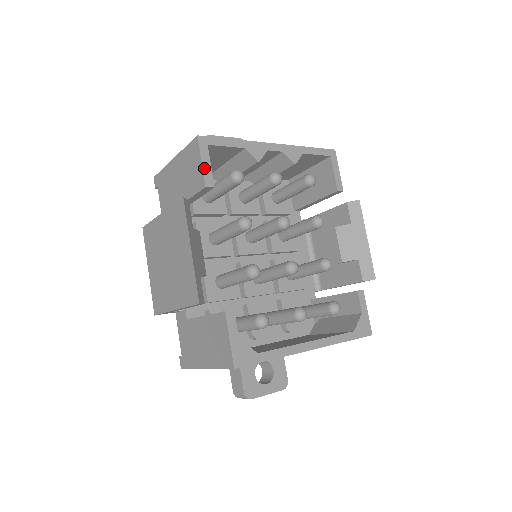
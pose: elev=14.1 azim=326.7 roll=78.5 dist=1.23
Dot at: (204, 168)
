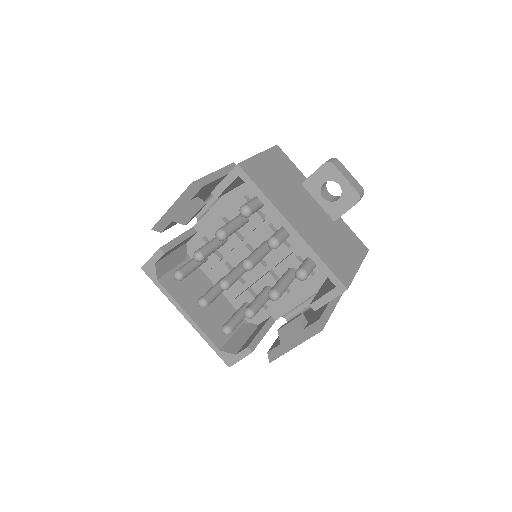
Dot at: (221, 184)
